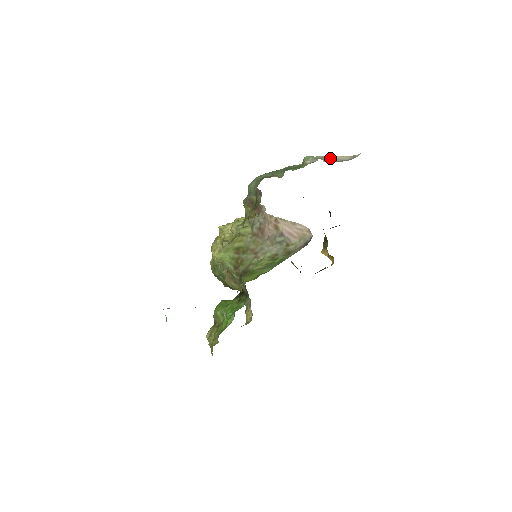
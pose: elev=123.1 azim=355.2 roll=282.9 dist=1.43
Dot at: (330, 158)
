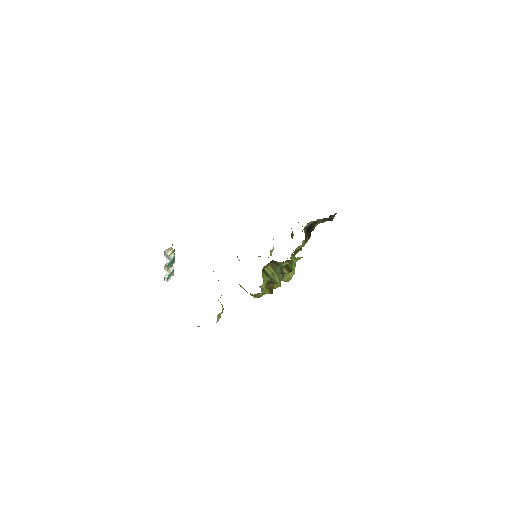
Dot at: occluded
